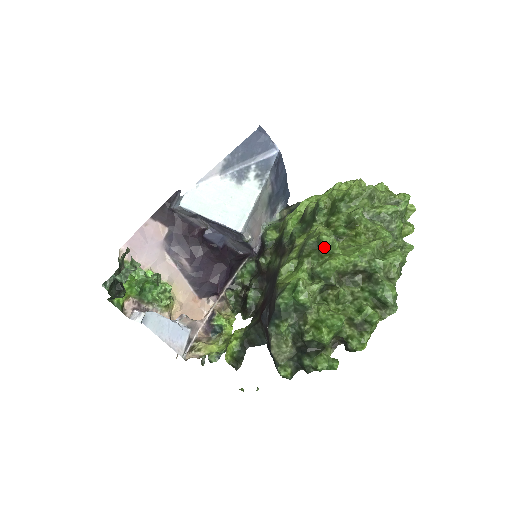
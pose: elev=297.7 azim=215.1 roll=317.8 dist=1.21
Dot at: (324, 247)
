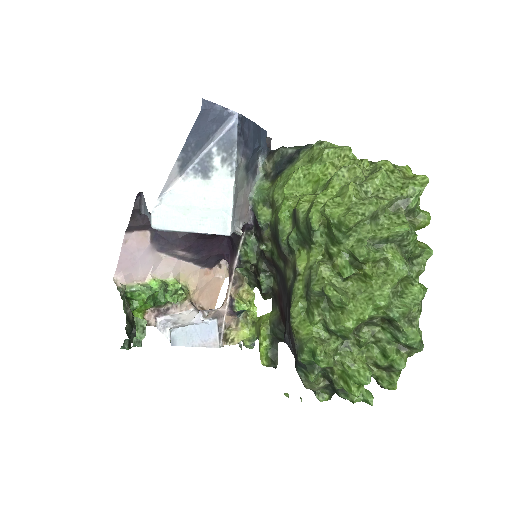
Dot at: (333, 302)
